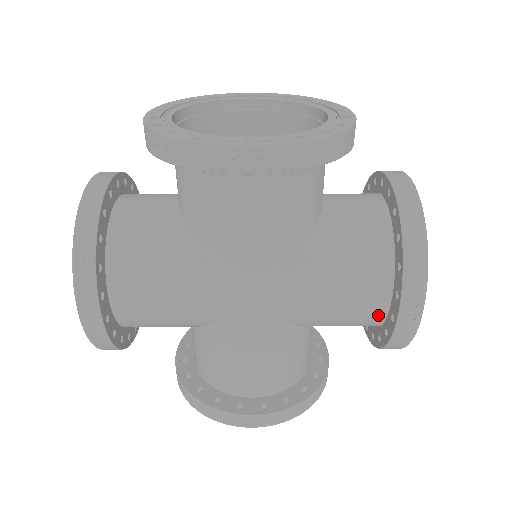
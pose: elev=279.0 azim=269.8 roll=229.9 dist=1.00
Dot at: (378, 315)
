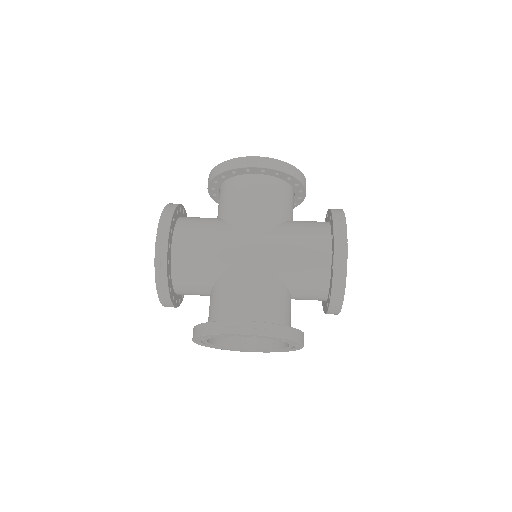
Dot at: (326, 261)
